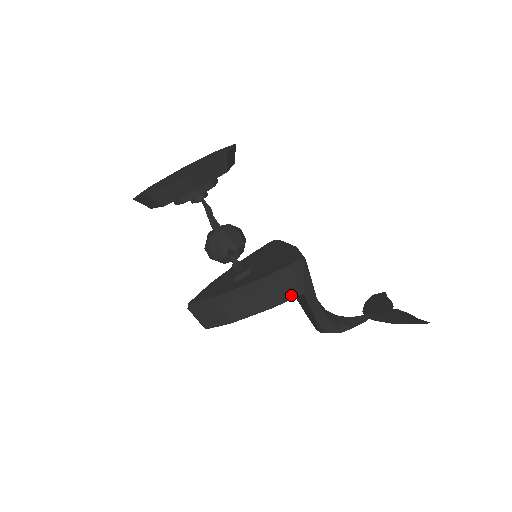
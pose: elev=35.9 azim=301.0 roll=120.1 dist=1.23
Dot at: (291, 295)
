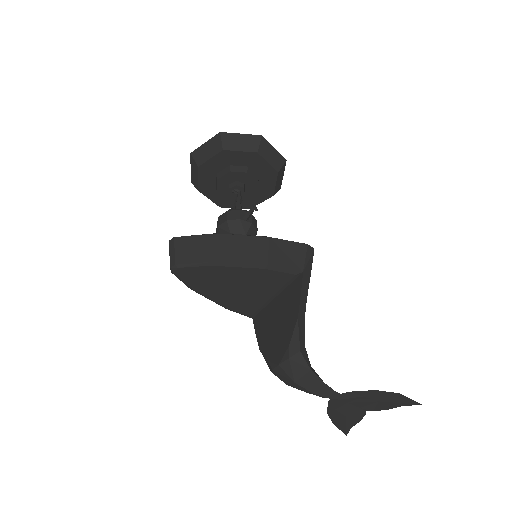
Dot at: (290, 265)
